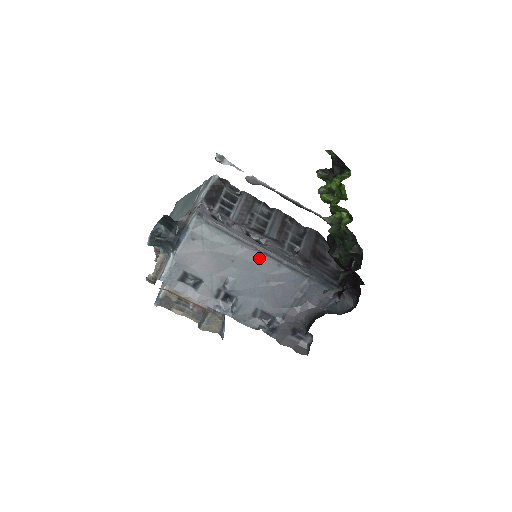
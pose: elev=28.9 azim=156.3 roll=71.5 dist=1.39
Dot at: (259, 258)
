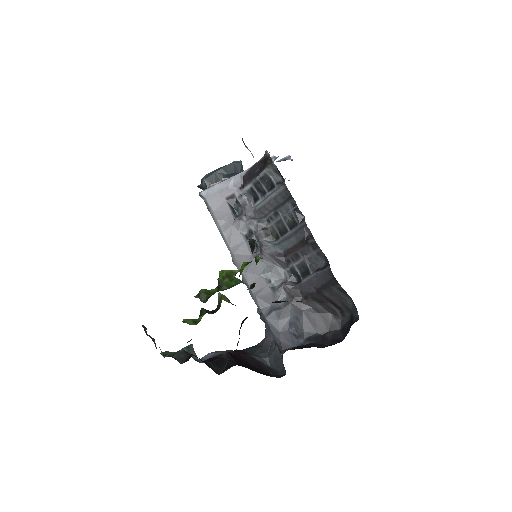
Dot at: occluded
